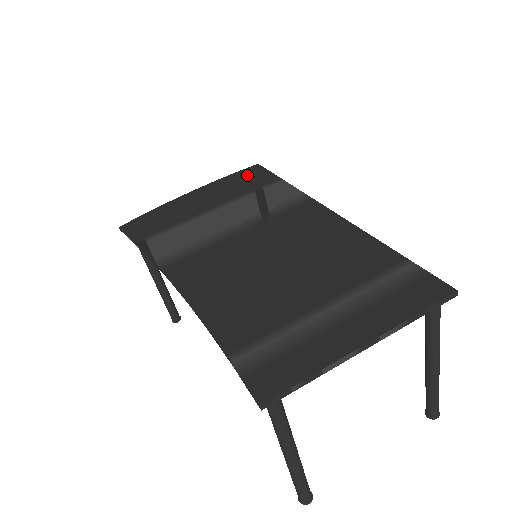
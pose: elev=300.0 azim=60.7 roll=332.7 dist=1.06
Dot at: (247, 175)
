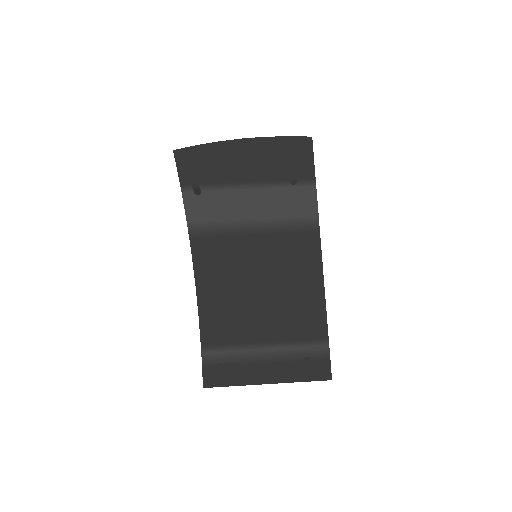
Dot at: (295, 150)
